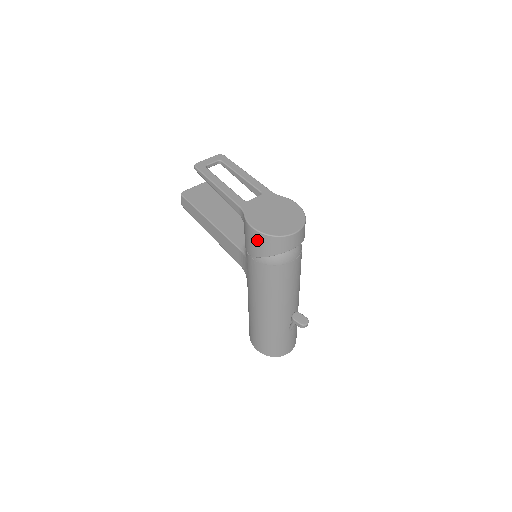
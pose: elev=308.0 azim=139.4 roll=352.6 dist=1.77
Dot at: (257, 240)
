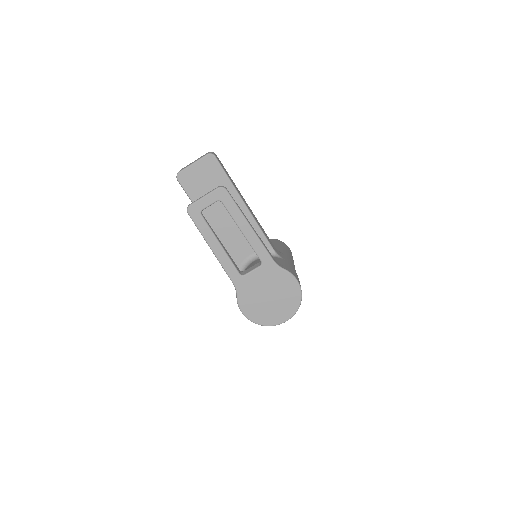
Dot at: occluded
